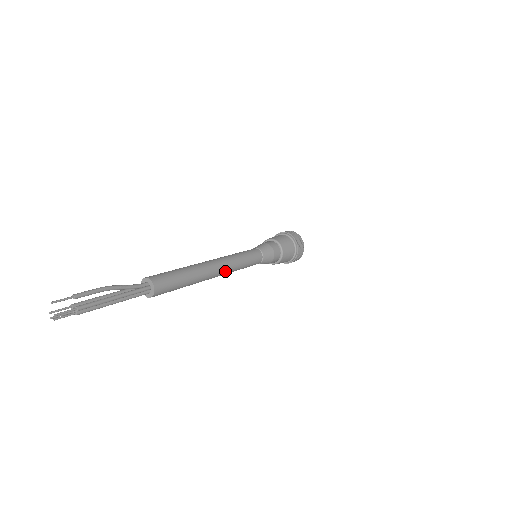
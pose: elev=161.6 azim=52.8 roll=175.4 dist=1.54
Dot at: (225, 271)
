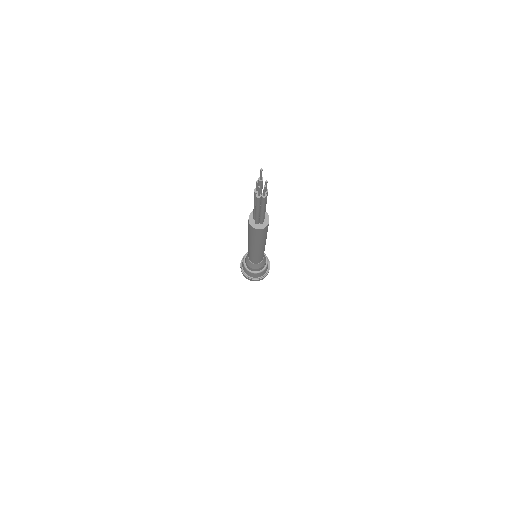
Dot at: occluded
